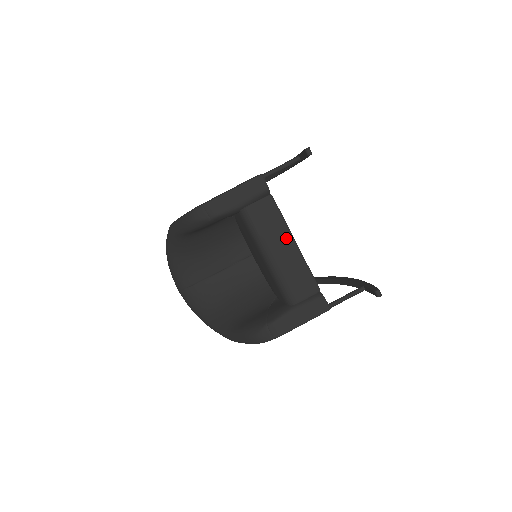
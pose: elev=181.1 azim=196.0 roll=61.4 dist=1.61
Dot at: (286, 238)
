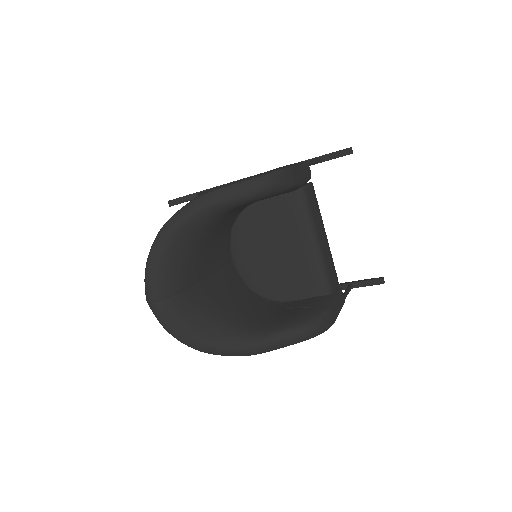
Dot at: (323, 226)
